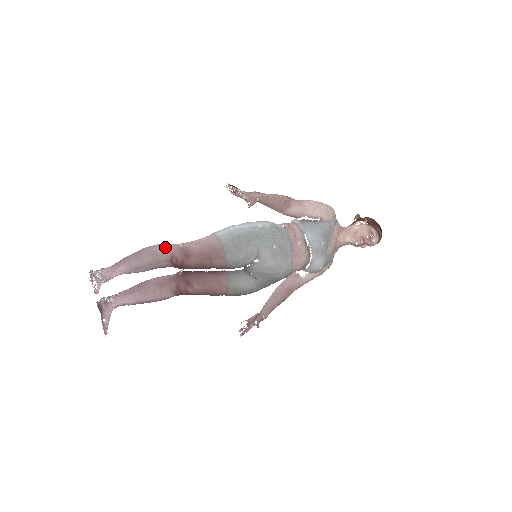
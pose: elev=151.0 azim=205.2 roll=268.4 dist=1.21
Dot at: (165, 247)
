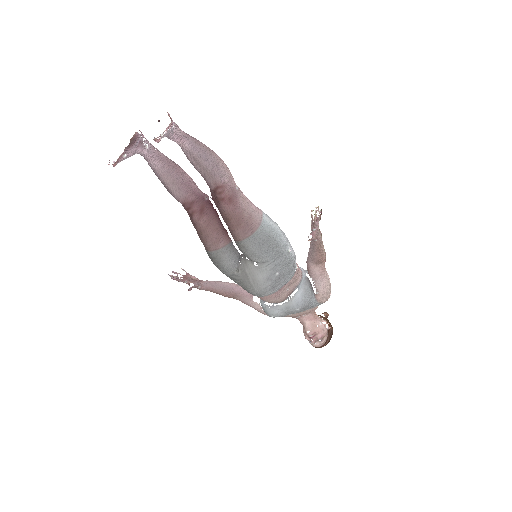
Dot at: (228, 174)
